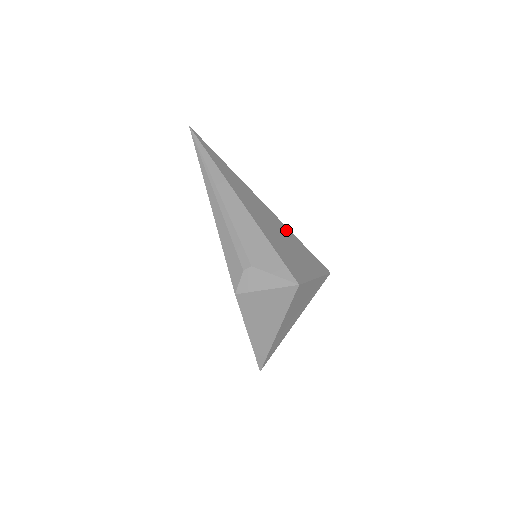
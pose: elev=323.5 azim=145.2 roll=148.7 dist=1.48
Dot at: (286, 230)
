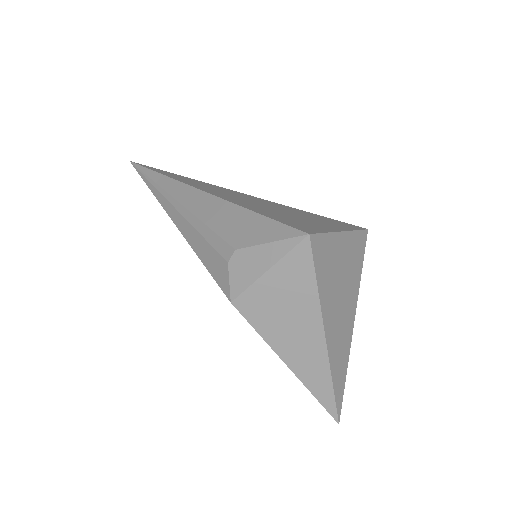
Dot at: (281, 206)
